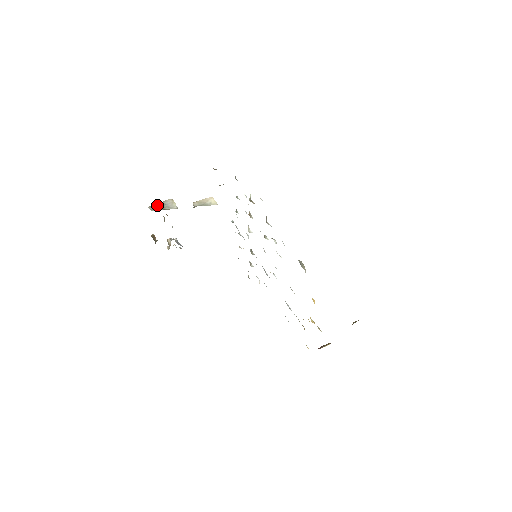
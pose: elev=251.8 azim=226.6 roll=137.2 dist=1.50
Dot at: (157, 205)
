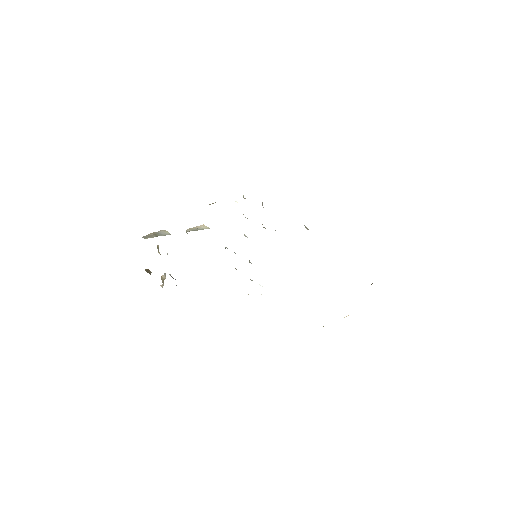
Dot at: (150, 235)
